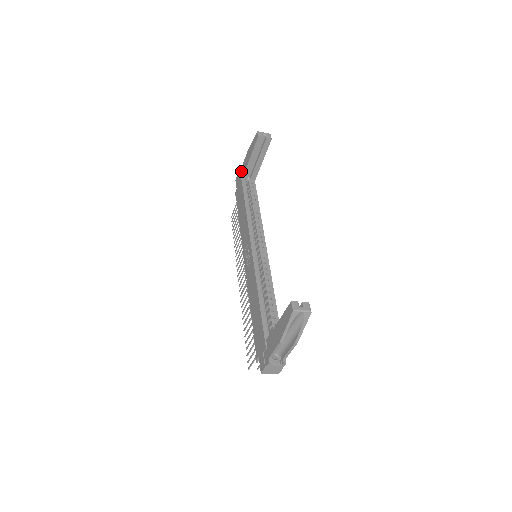
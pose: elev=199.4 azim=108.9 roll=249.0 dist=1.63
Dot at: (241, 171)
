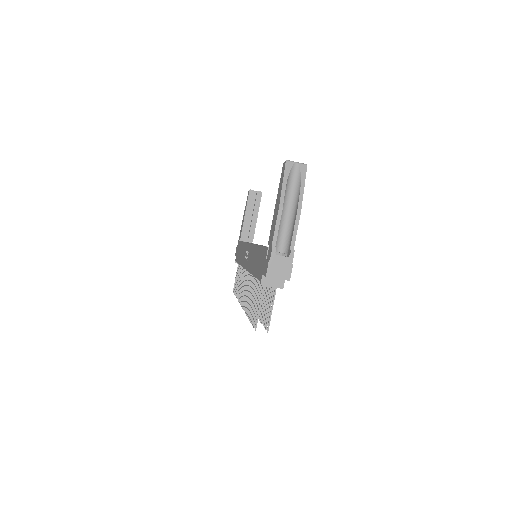
Dot at: (239, 239)
